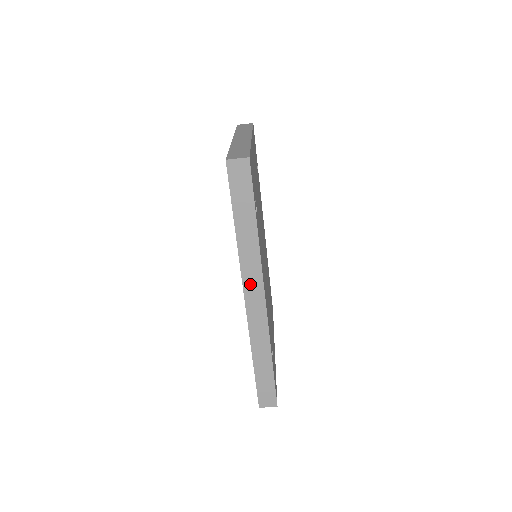
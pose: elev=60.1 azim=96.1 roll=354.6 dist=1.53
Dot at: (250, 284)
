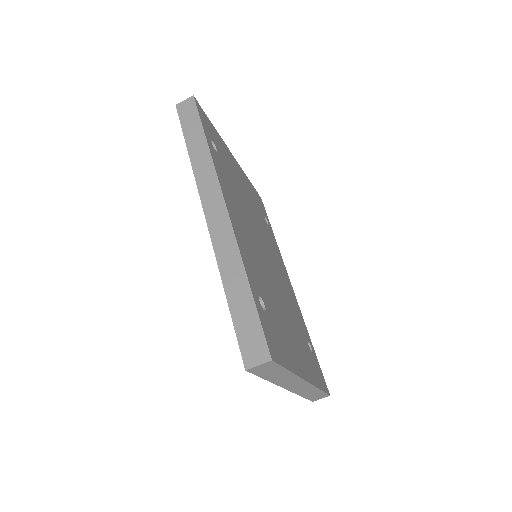
Dot at: (208, 195)
